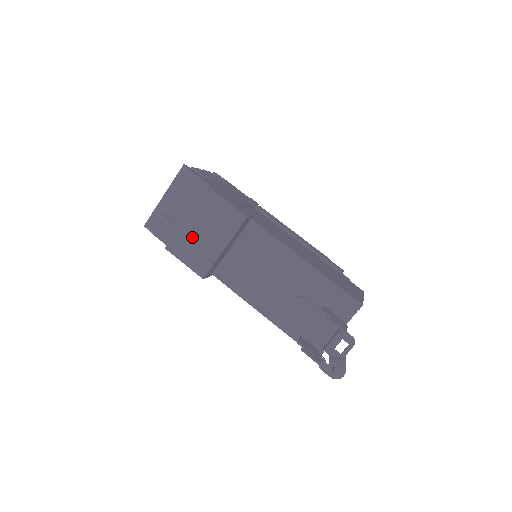
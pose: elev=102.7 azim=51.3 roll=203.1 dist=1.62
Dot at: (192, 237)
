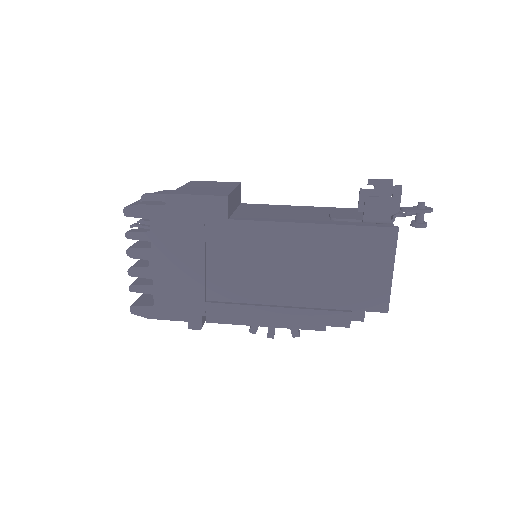
Dot at: (195, 189)
